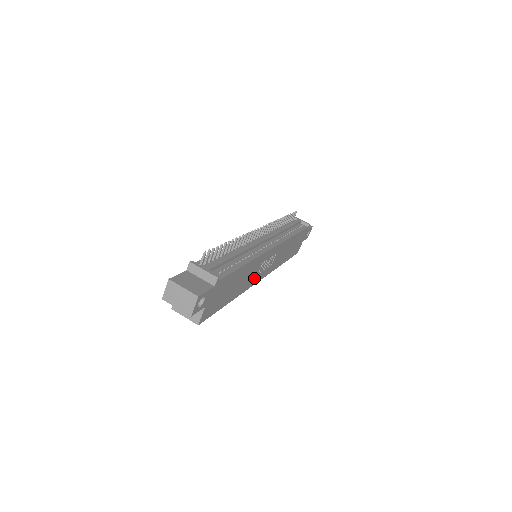
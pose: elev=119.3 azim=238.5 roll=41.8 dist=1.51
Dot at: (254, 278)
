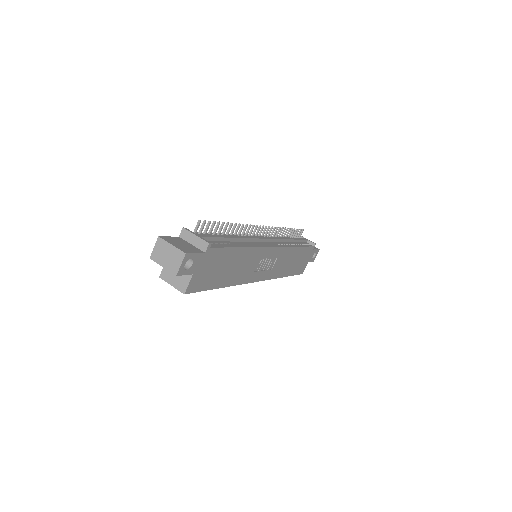
Dot at: (251, 274)
